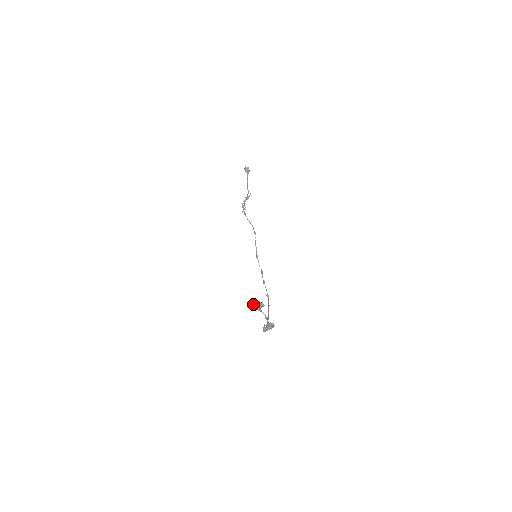
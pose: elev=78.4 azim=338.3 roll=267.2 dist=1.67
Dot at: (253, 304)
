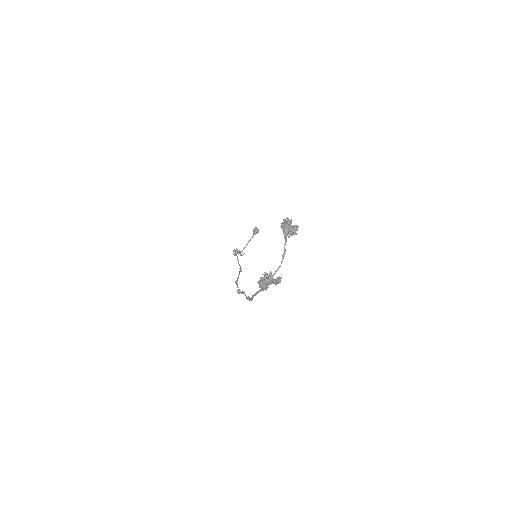
Dot at: occluded
